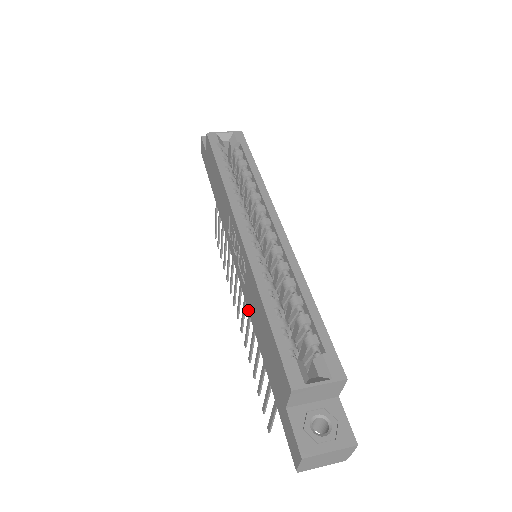
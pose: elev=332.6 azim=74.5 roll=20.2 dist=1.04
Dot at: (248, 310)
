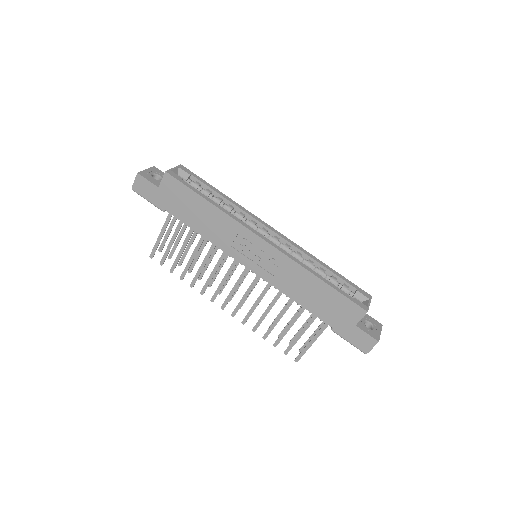
Dot at: (281, 291)
